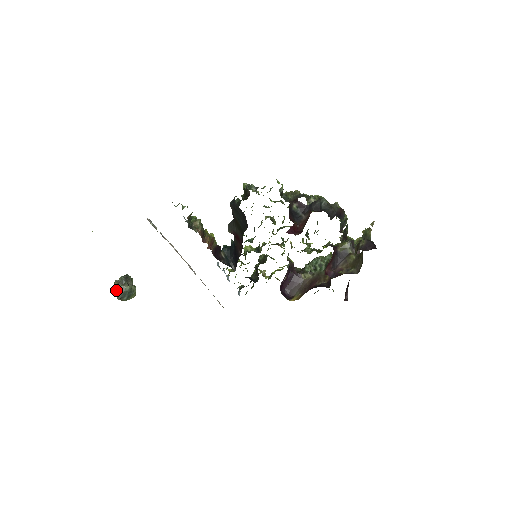
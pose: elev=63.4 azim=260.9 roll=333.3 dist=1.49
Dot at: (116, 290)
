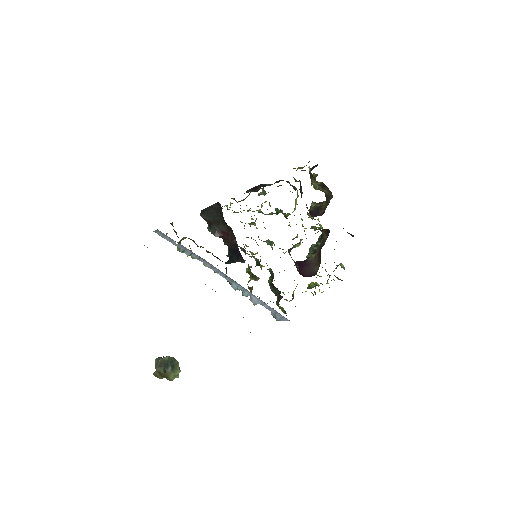
Dot at: (156, 366)
